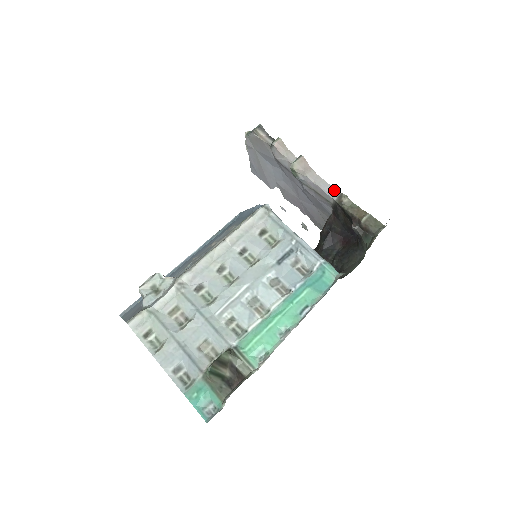
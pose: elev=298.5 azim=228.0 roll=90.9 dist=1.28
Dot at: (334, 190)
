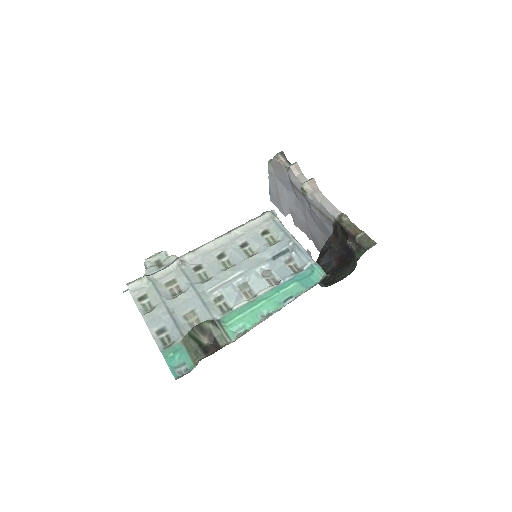
Dot at: (336, 210)
